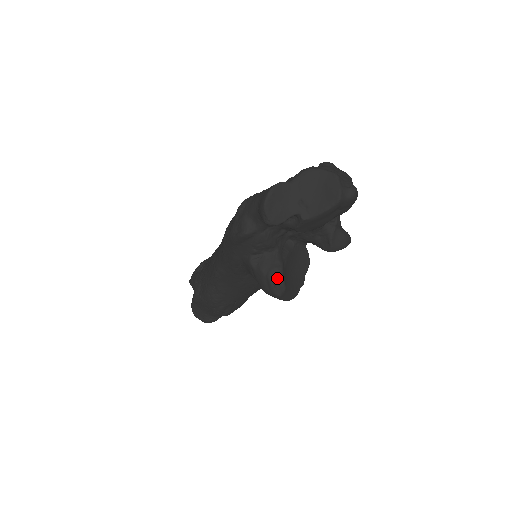
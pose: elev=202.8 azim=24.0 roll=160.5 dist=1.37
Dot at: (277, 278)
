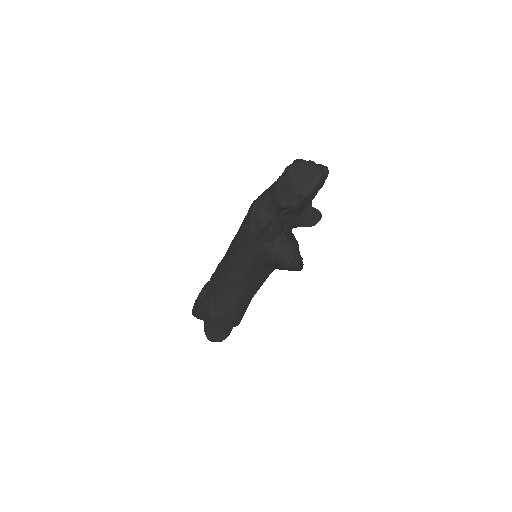
Dot at: (293, 252)
